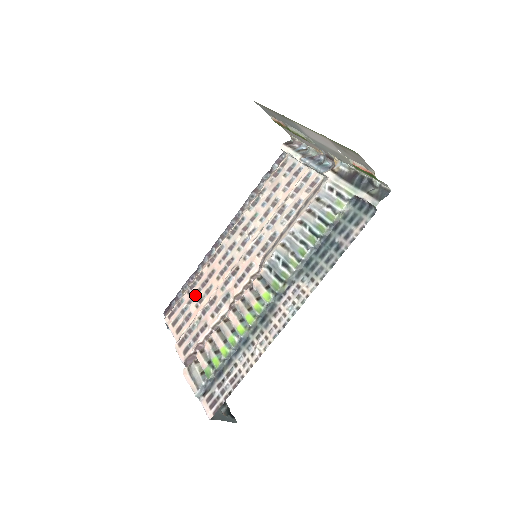
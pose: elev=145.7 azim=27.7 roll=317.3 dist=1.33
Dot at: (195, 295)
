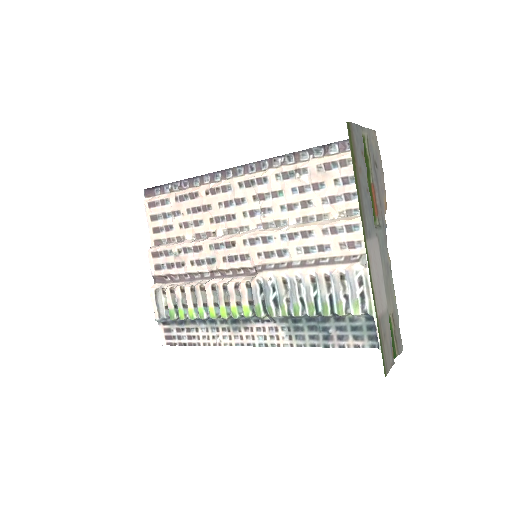
Dot at: (182, 212)
